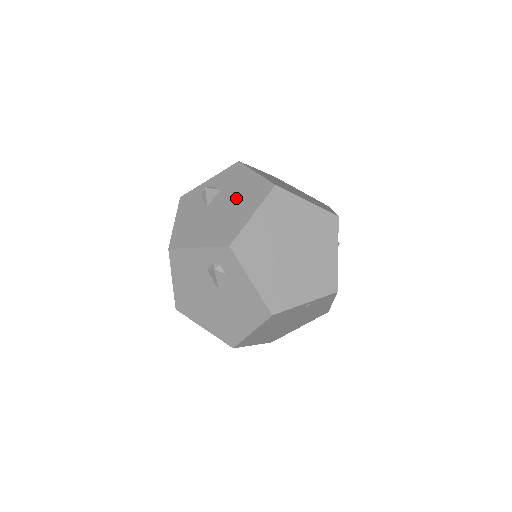
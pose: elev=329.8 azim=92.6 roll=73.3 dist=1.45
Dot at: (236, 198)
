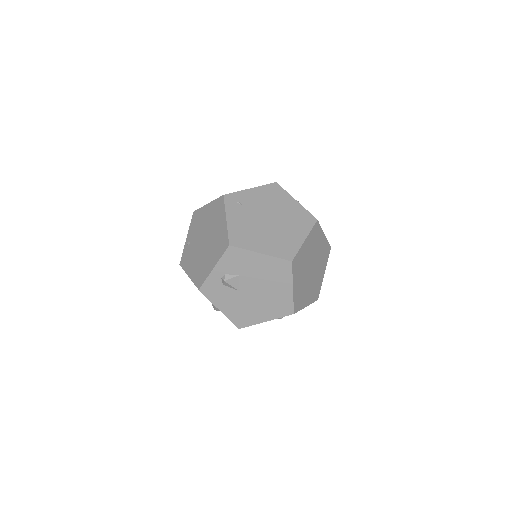
Dot at: (263, 280)
